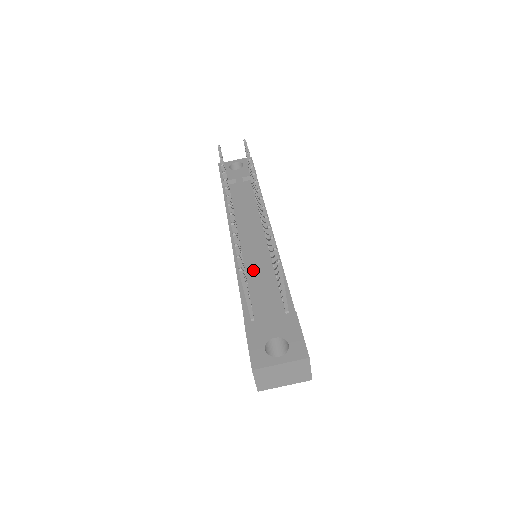
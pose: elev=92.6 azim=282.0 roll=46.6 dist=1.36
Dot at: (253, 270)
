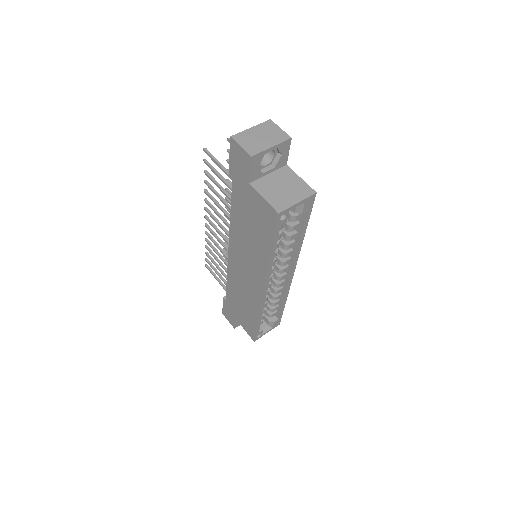
Dot at: occluded
